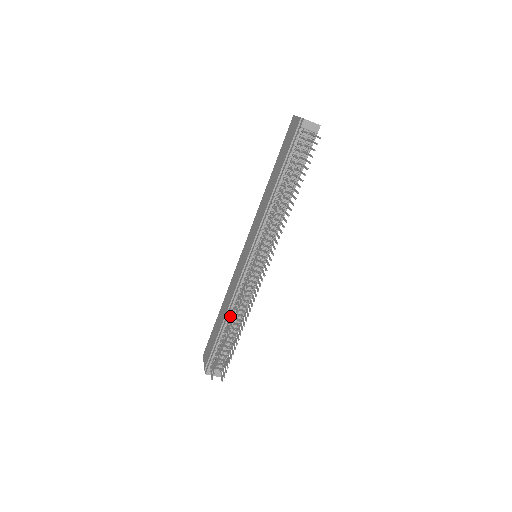
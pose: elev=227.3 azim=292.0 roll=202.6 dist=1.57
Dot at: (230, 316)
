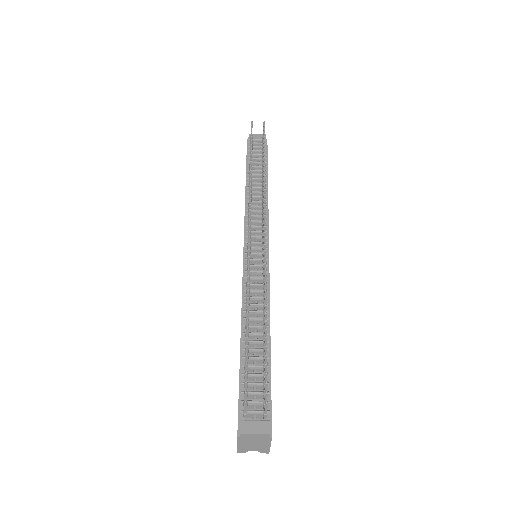
Dot at: occluded
